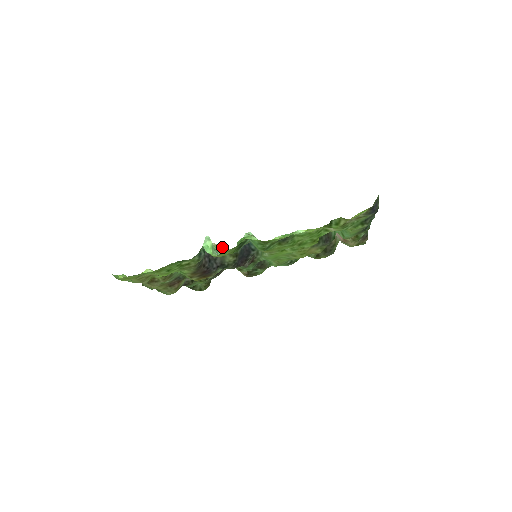
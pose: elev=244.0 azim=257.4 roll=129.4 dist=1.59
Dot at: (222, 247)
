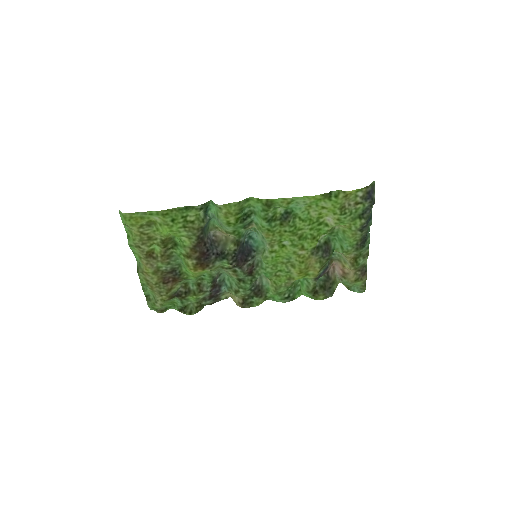
Dot at: (226, 234)
